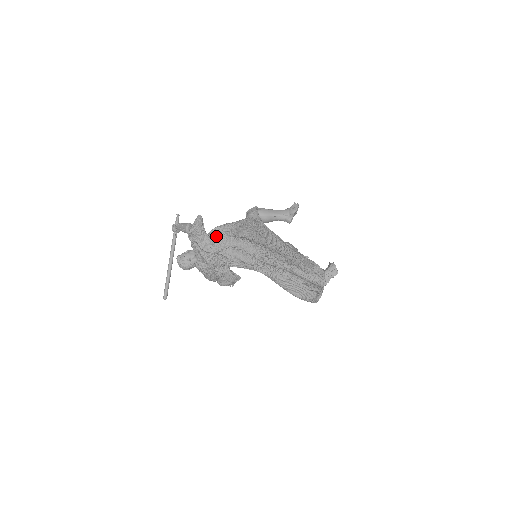
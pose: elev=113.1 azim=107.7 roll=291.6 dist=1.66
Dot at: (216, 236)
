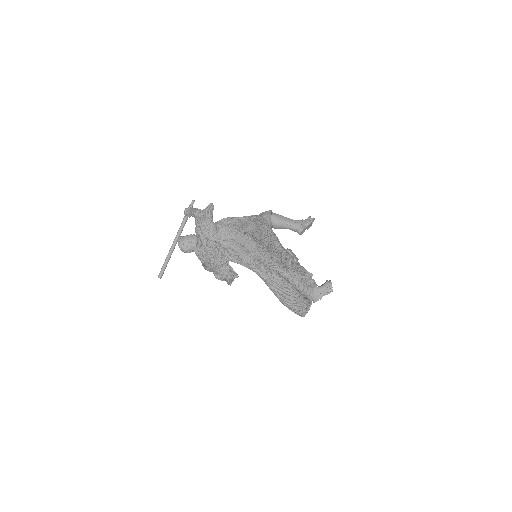
Dot at: (221, 226)
